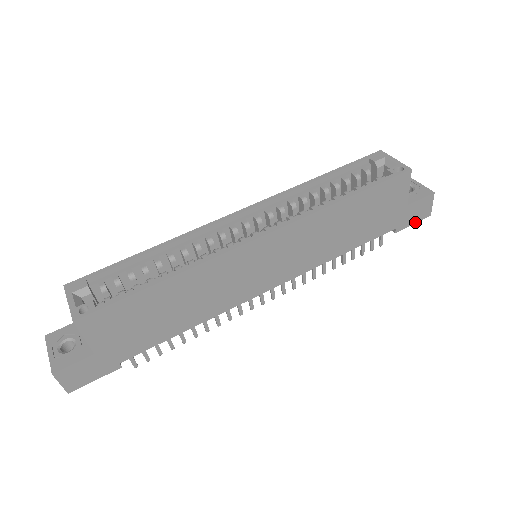
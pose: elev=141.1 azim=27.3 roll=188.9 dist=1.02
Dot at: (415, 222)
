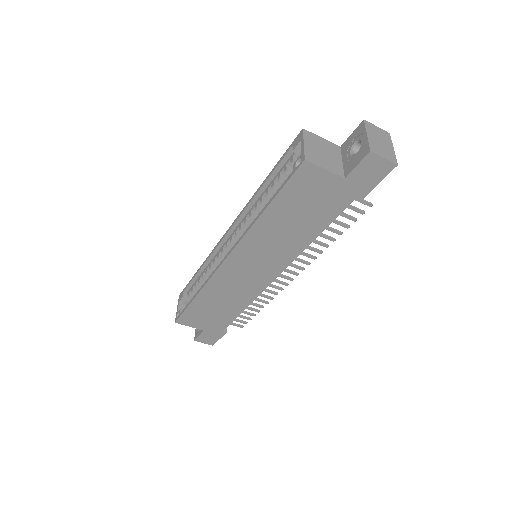
Dot at: (380, 180)
